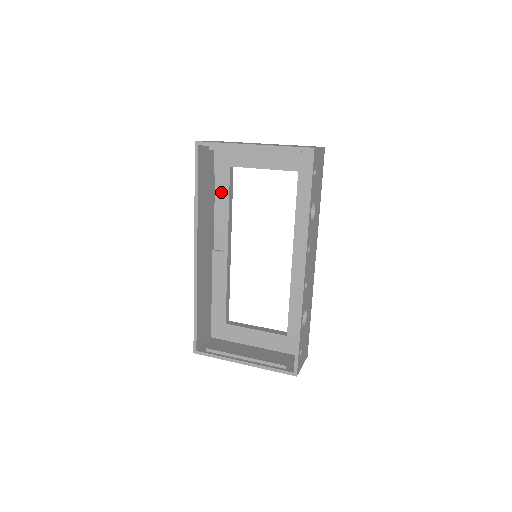
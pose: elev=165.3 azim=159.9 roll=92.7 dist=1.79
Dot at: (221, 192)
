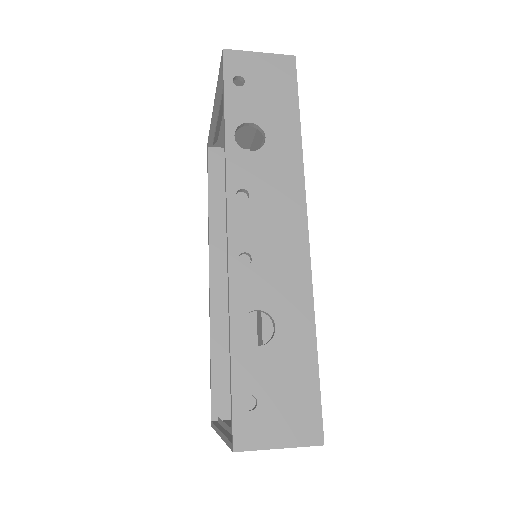
Dot at: occluded
